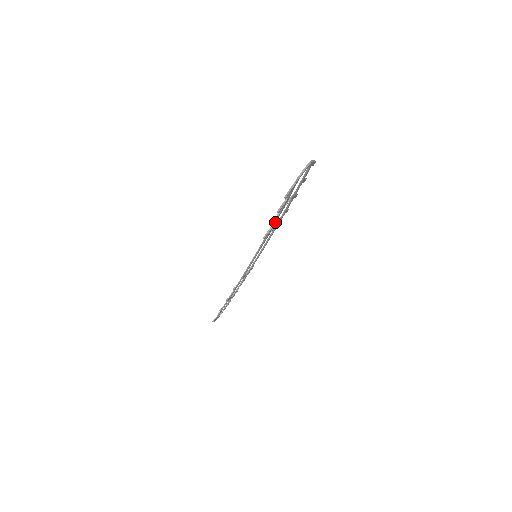
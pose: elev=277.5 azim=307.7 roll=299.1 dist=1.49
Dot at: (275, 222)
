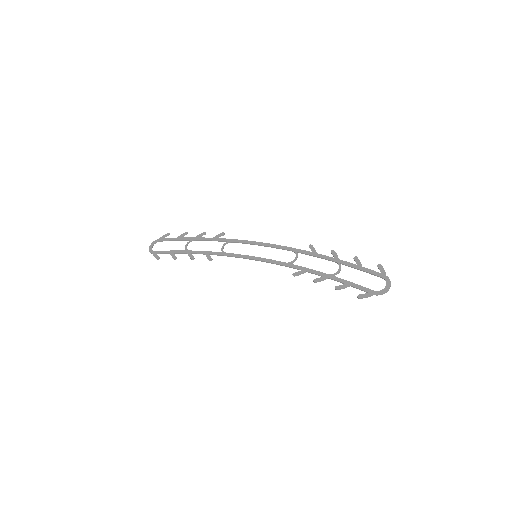
Dot at: (313, 272)
